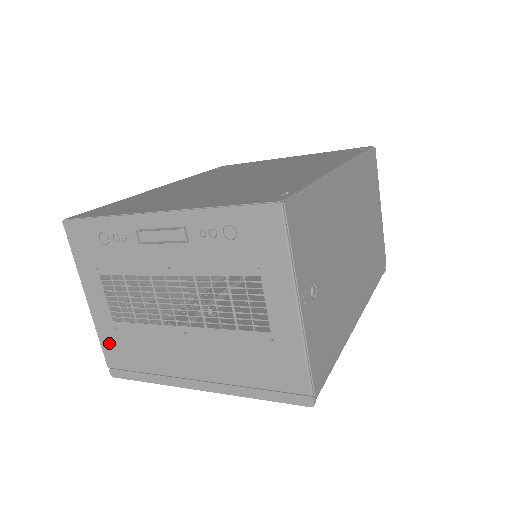
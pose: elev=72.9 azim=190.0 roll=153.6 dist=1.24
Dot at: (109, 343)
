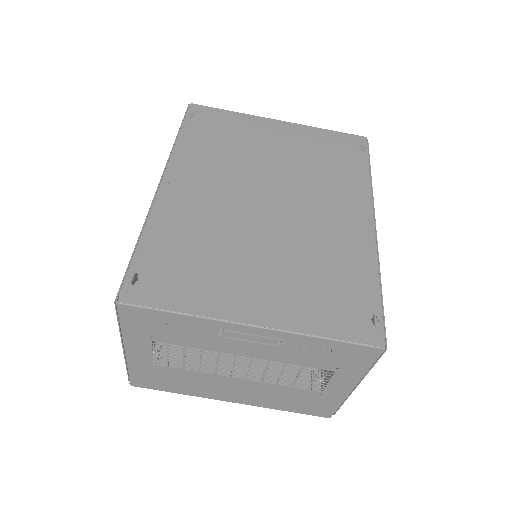
Dot at: (140, 372)
